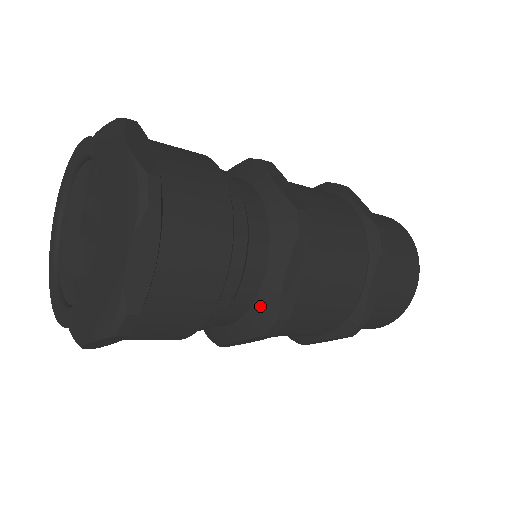
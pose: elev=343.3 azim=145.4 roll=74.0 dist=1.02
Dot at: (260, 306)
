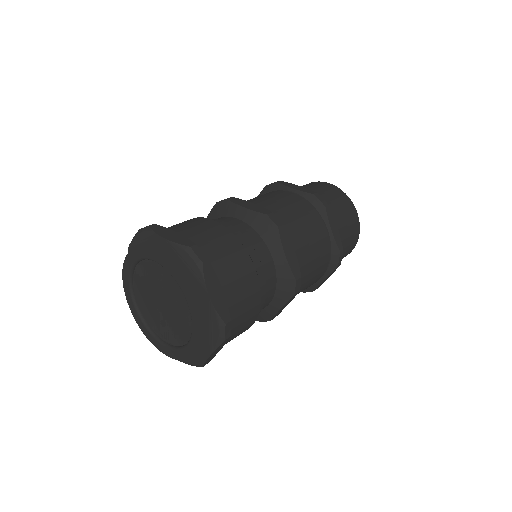
Dot at: (260, 314)
